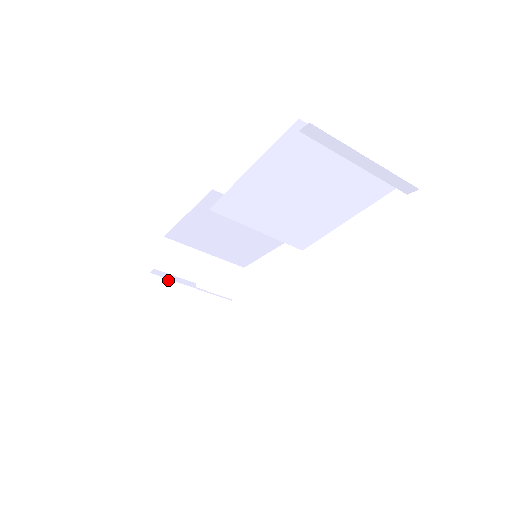
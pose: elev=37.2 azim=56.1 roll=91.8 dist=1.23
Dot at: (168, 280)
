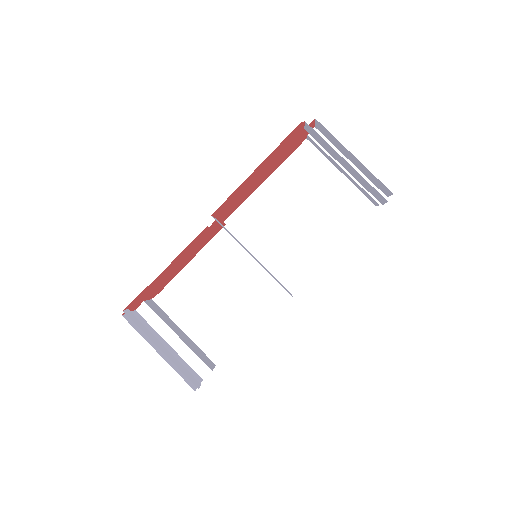
Dot at: (149, 325)
